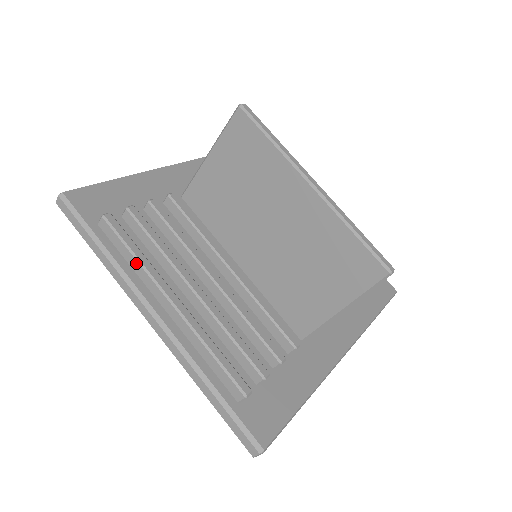
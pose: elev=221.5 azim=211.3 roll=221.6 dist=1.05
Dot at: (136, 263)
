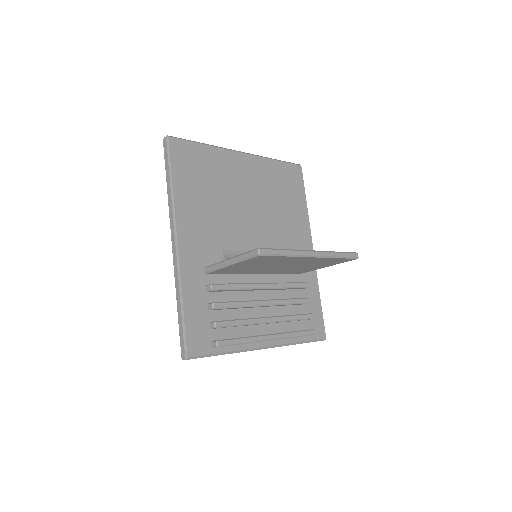
Dot at: occluded
